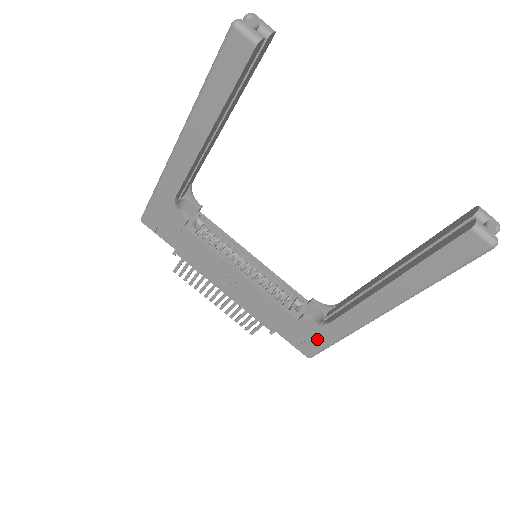
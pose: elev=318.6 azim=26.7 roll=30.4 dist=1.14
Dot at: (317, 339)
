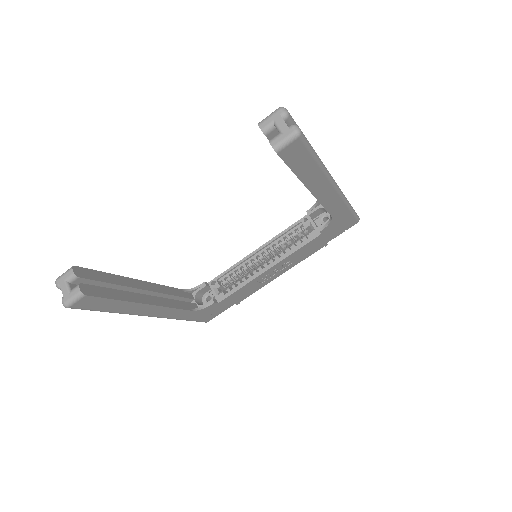
Dot at: (343, 221)
